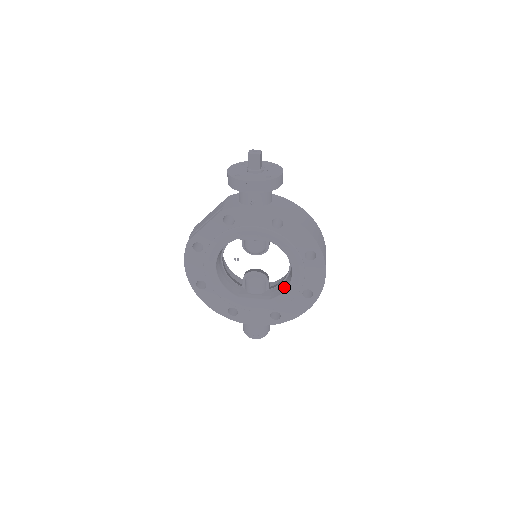
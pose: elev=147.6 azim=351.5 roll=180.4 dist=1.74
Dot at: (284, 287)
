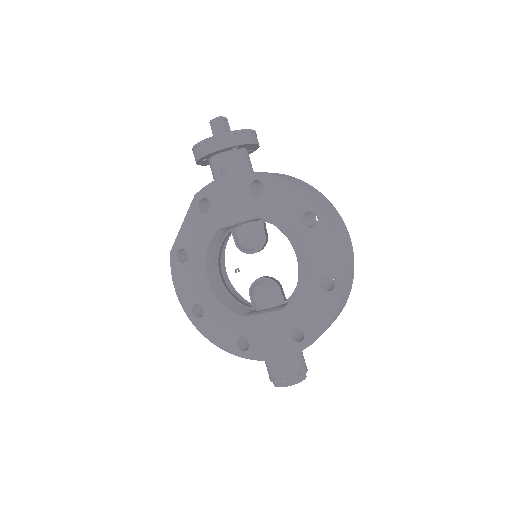
Dot at: occluded
